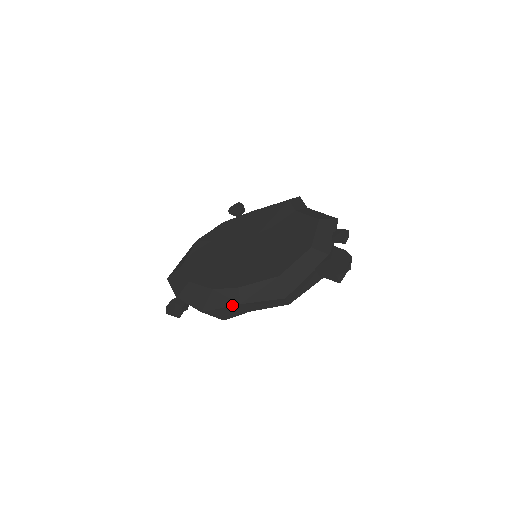
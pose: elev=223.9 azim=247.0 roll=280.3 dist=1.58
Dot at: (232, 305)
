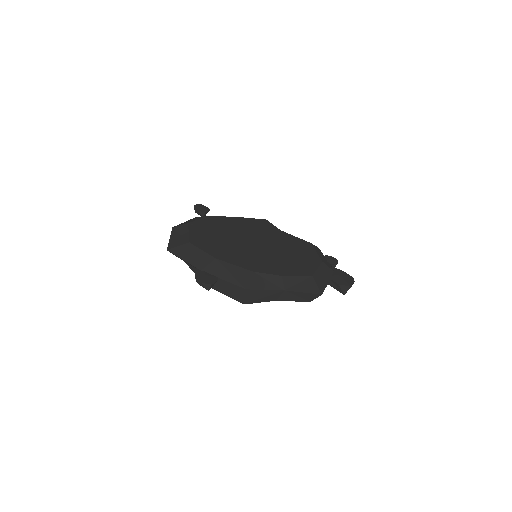
Dot at: (277, 289)
